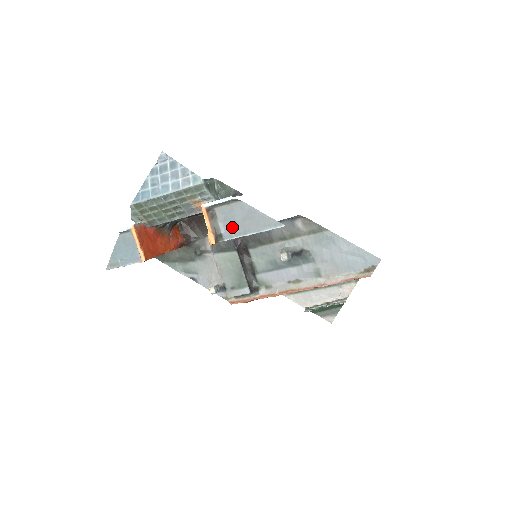
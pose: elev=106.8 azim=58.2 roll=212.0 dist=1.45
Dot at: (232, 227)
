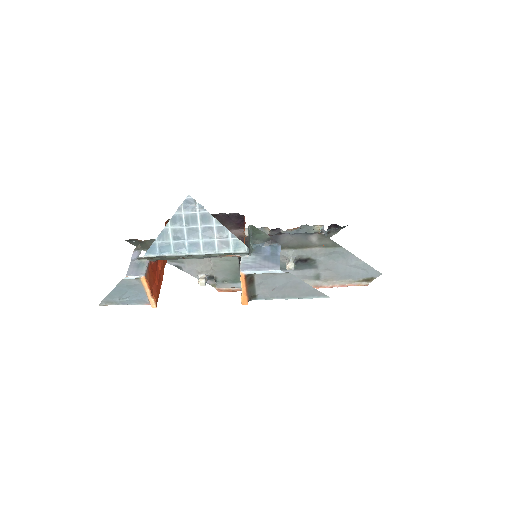
Dot at: (270, 291)
